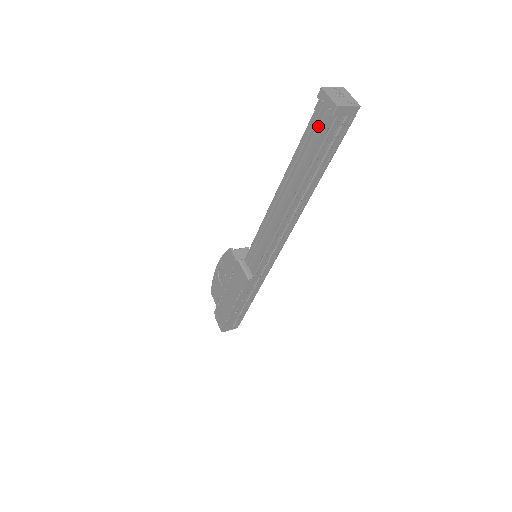
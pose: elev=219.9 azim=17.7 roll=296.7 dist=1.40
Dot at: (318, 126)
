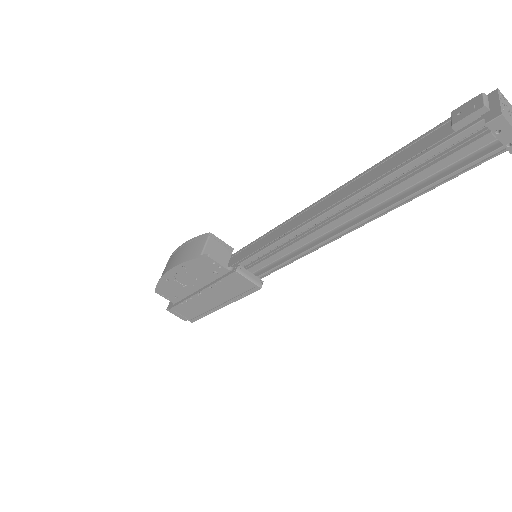
Dot at: occluded
